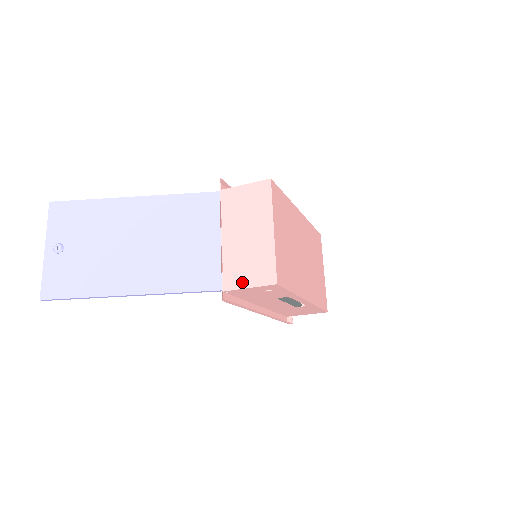
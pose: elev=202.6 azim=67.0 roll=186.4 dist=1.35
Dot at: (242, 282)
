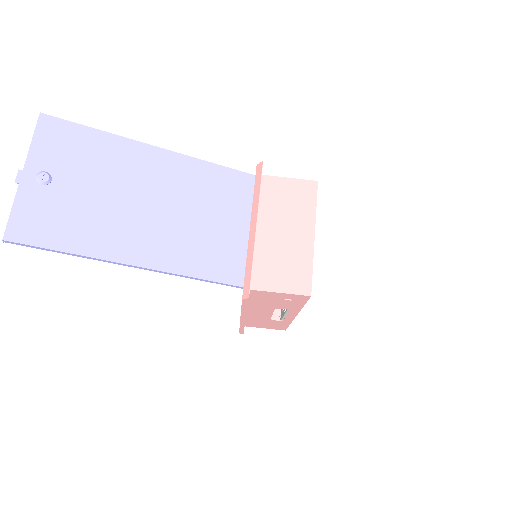
Dot at: (270, 284)
